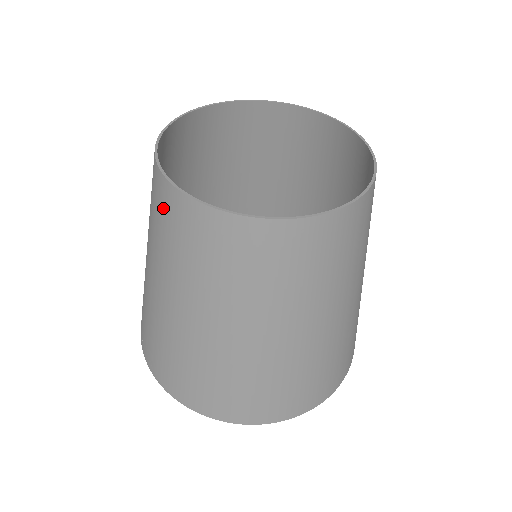
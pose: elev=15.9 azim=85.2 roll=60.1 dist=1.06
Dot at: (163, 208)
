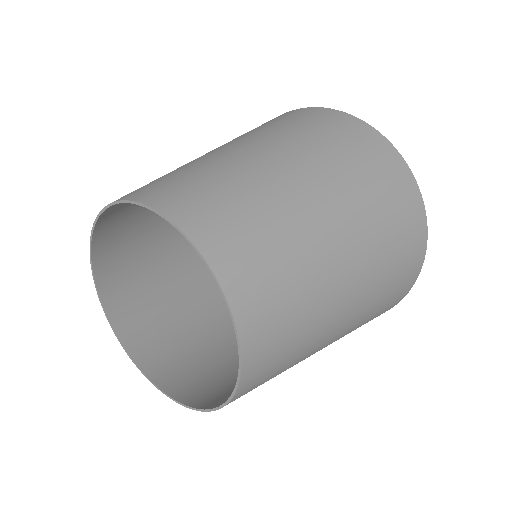
Dot at: (131, 312)
